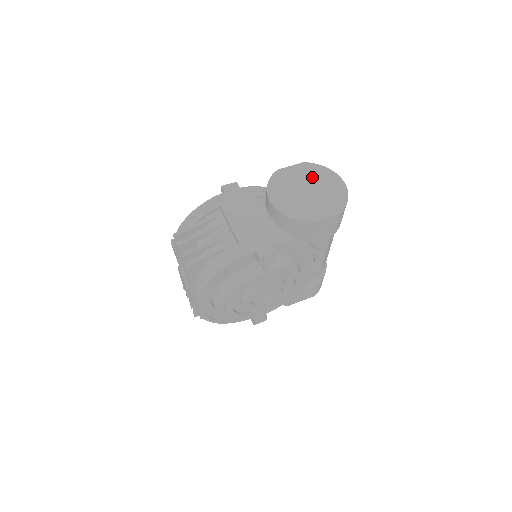
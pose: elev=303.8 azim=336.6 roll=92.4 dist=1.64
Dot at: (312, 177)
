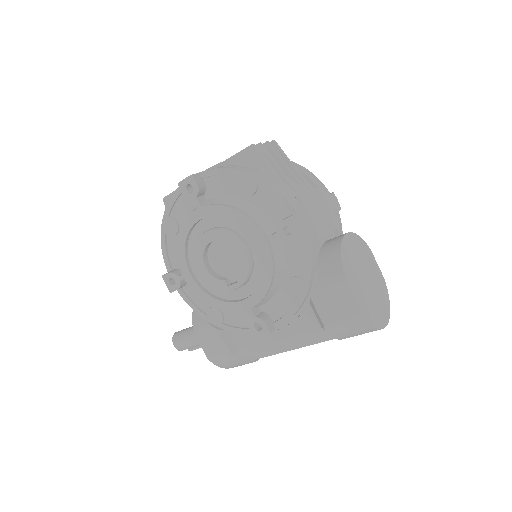
Dot at: (378, 287)
